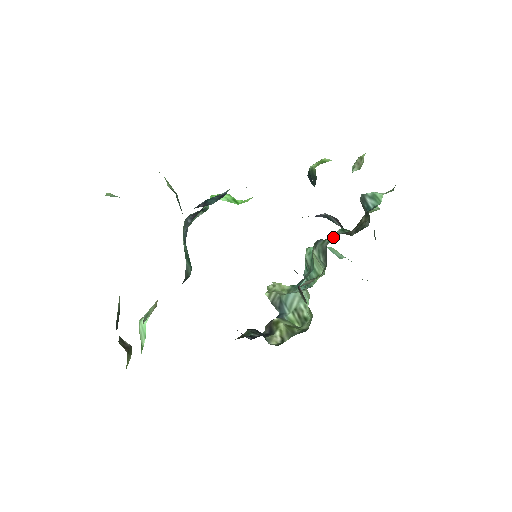
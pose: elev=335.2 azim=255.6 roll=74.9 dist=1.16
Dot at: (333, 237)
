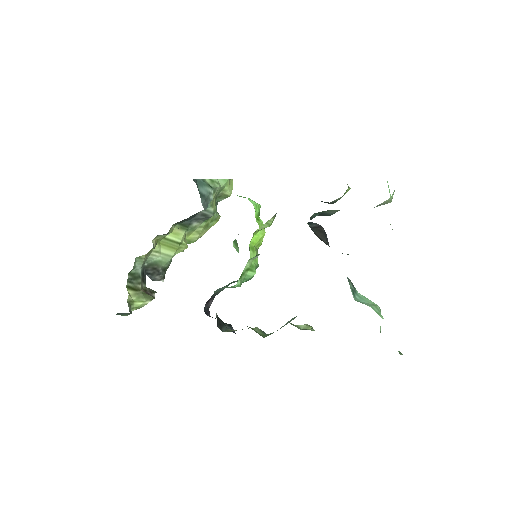
Dot at: occluded
